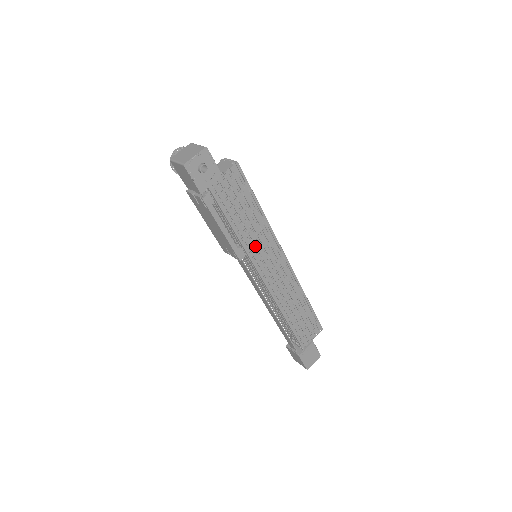
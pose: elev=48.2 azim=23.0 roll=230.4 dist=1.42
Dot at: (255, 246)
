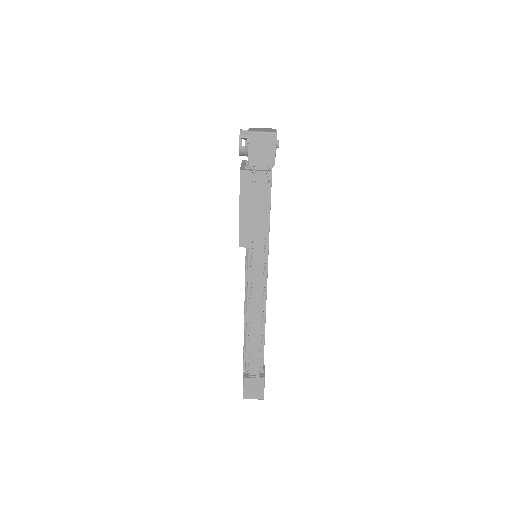
Dot at: occluded
